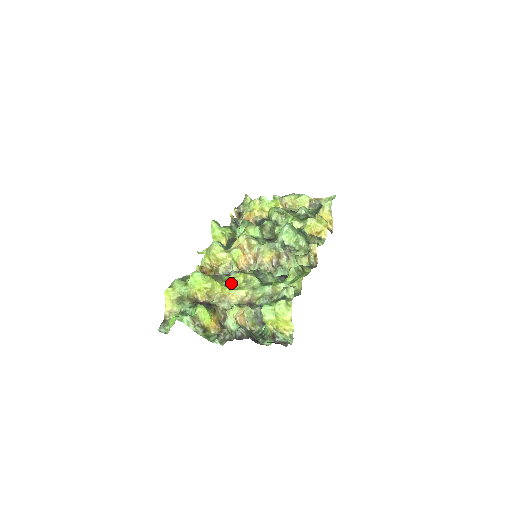
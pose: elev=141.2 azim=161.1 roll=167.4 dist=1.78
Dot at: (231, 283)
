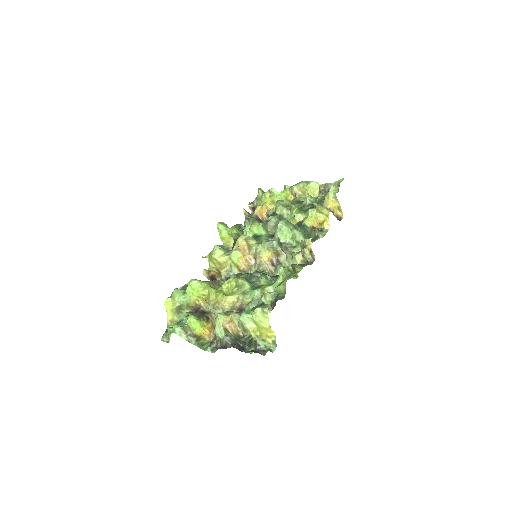
Dot at: (225, 289)
